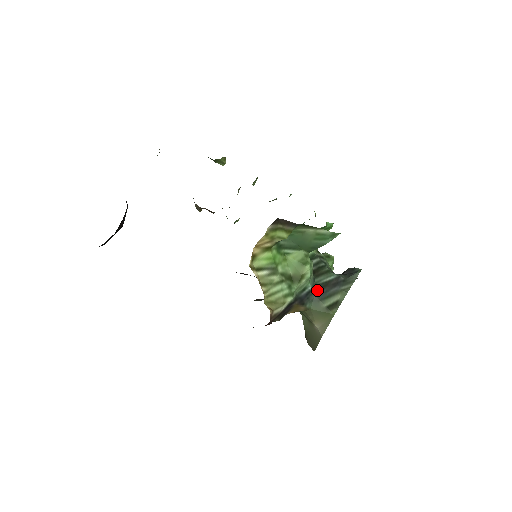
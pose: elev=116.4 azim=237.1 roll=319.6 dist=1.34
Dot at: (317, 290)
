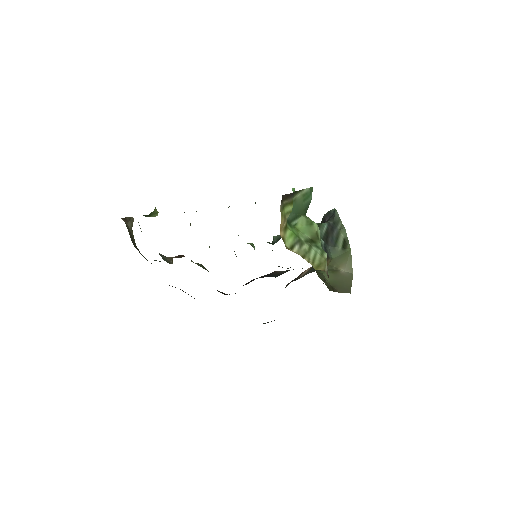
Dot at: (326, 241)
